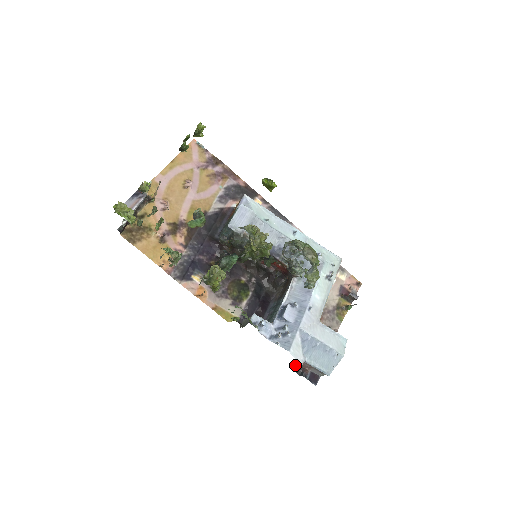
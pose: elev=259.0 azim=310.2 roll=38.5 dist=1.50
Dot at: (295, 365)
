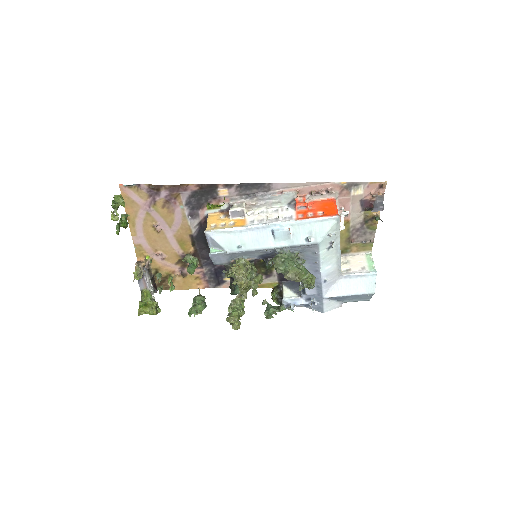
Dot at: occluded
